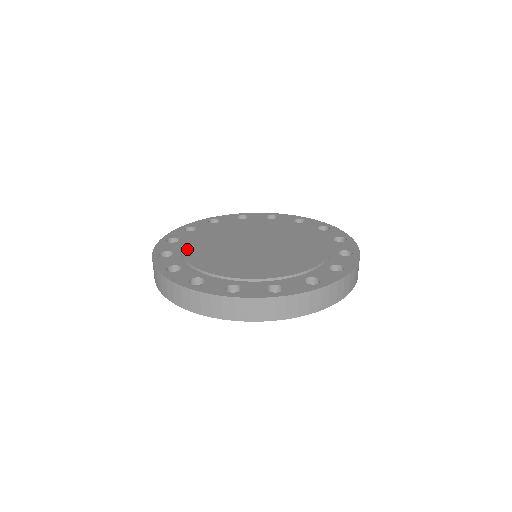
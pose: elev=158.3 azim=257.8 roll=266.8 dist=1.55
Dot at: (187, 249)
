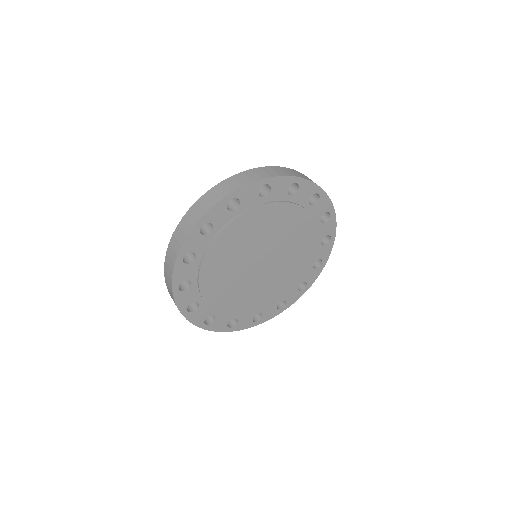
Dot at: (222, 308)
